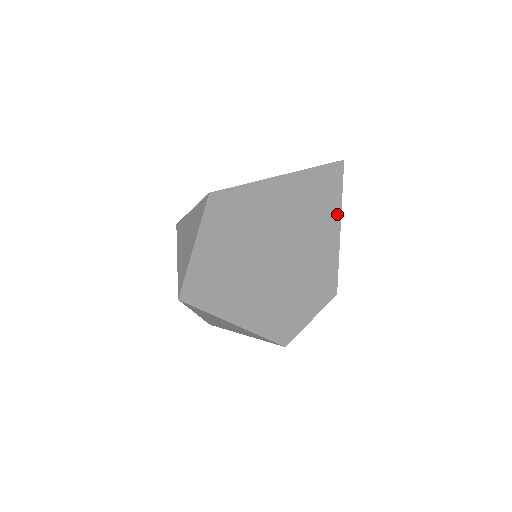
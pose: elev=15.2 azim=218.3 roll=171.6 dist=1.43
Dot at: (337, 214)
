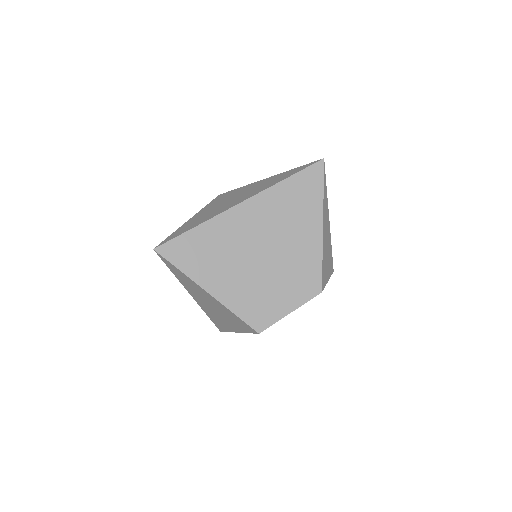
Dot at: (318, 208)
